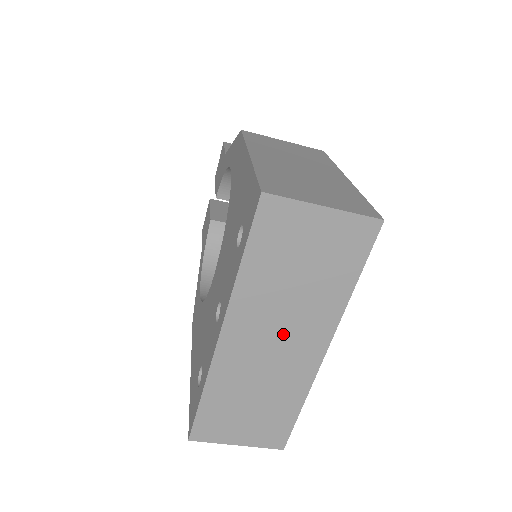
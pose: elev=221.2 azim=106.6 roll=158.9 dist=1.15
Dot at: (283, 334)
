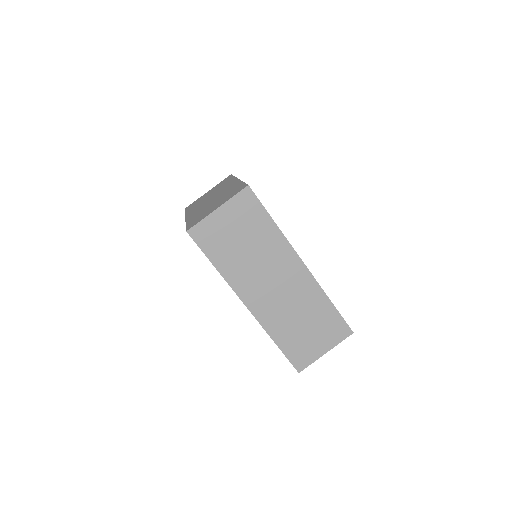
Dot at: (273, 277)
